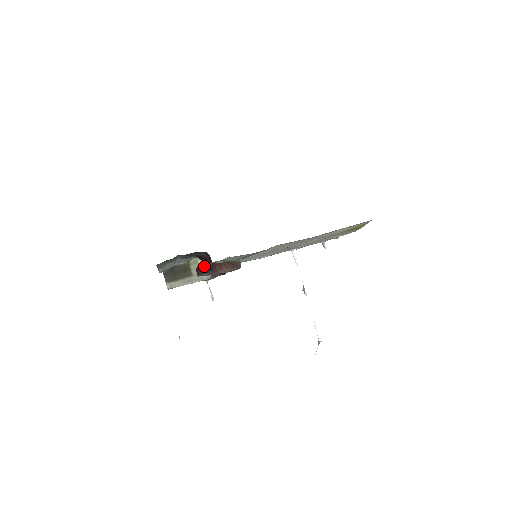
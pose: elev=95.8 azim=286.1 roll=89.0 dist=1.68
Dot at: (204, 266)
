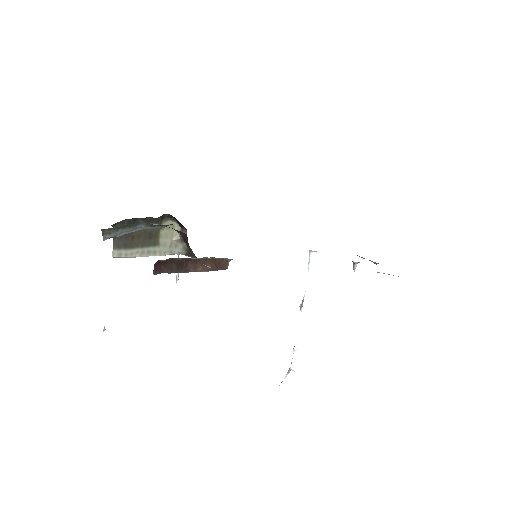
Dot at: (170, 260)
